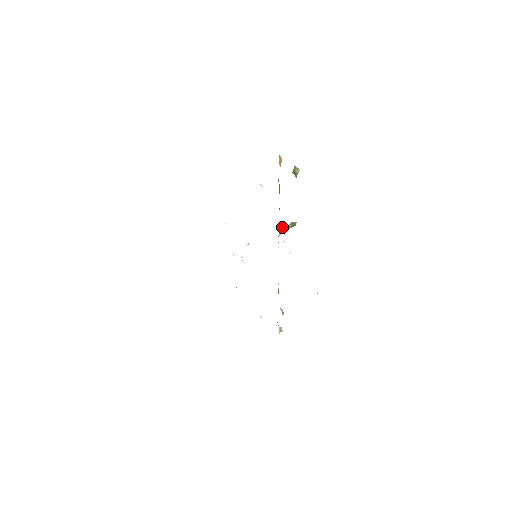
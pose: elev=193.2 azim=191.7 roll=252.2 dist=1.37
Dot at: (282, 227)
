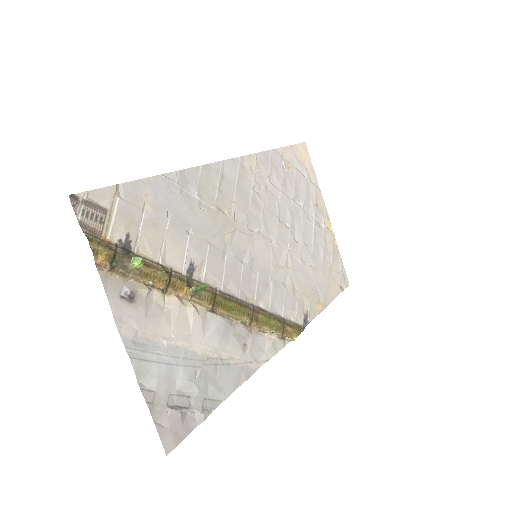
Dot at: (190, 290)
